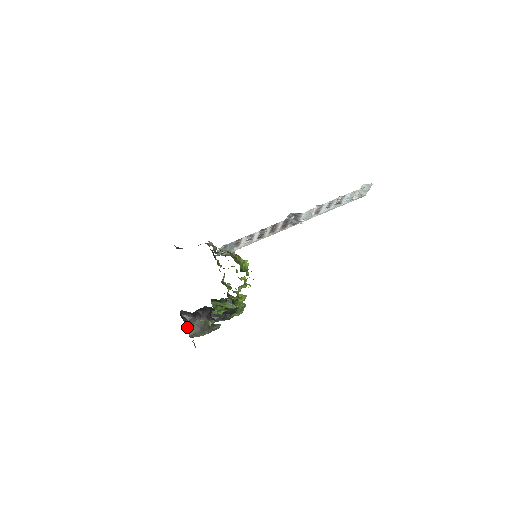
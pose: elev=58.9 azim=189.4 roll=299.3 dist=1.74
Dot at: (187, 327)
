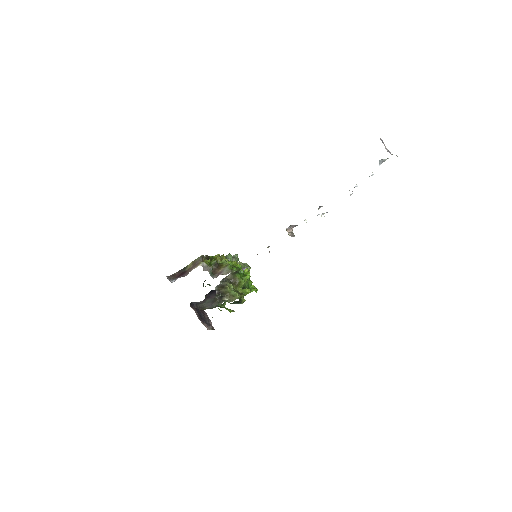
Dot at: (199, 309)
